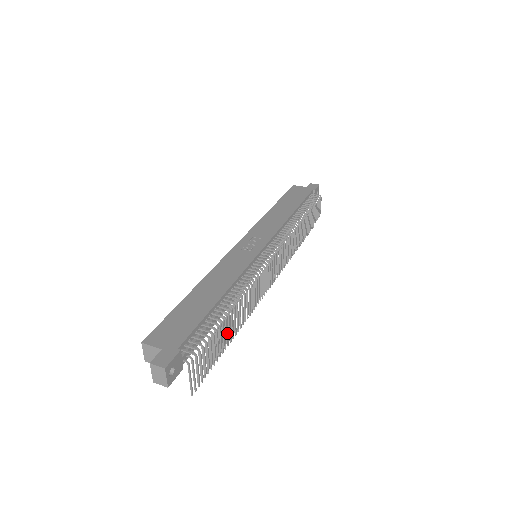
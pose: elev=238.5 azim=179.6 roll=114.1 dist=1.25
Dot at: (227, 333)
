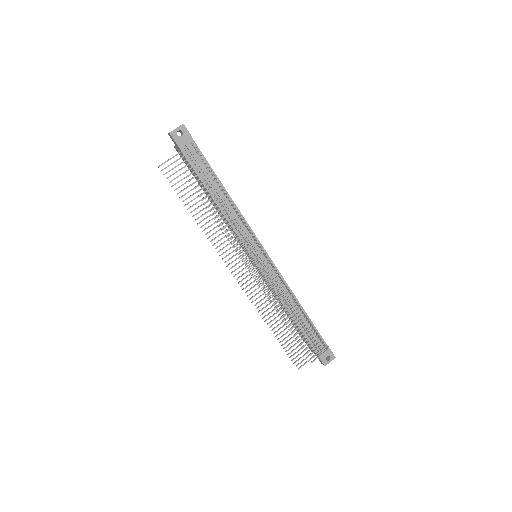
Dot at: occluded
